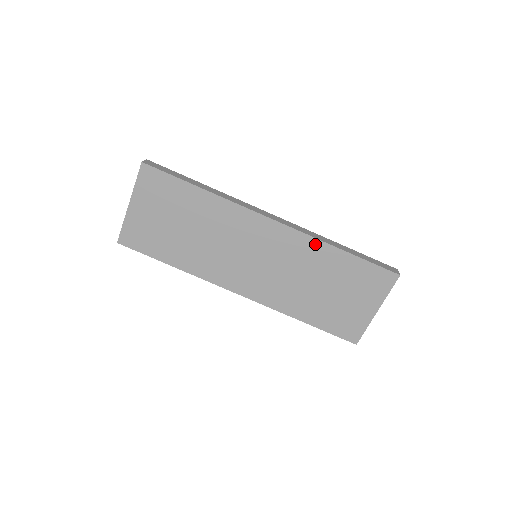
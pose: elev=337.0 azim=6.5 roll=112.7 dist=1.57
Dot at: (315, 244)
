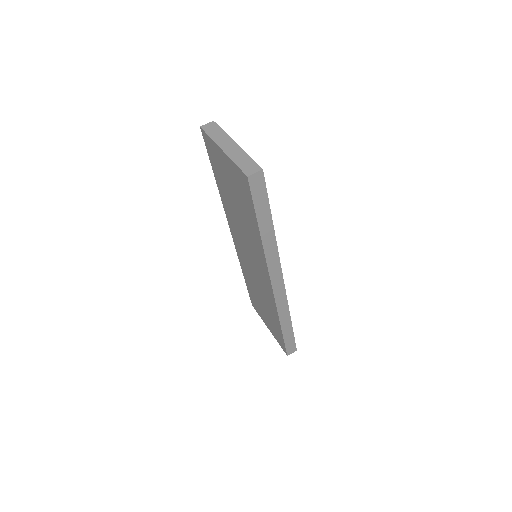
Dot at: (275, 310)
